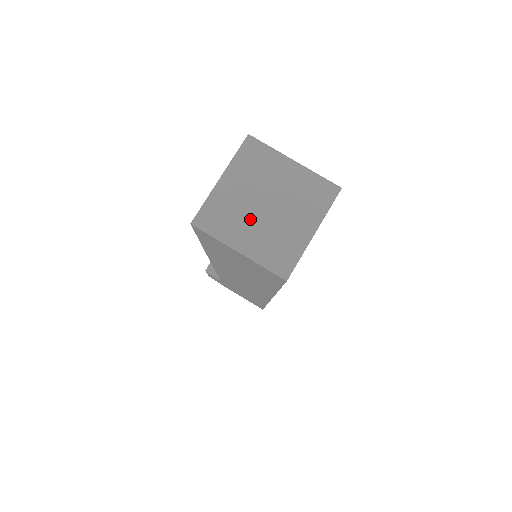
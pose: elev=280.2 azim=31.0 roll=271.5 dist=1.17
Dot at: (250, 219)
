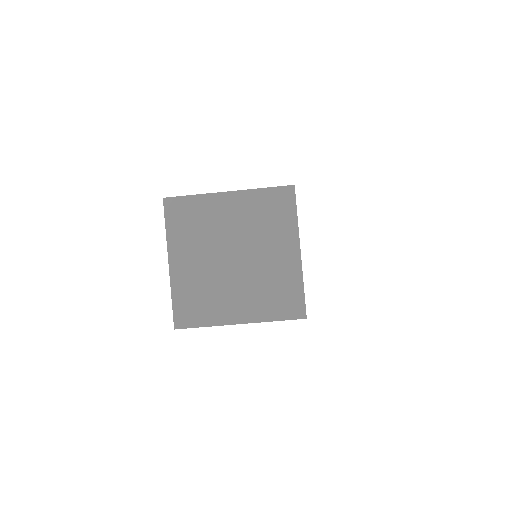
Dot at: (209, 251)
